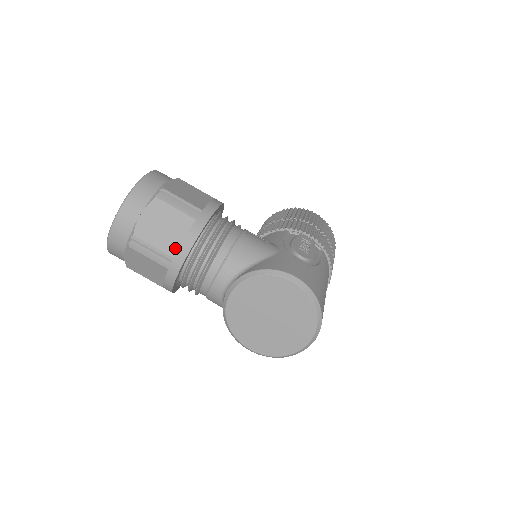
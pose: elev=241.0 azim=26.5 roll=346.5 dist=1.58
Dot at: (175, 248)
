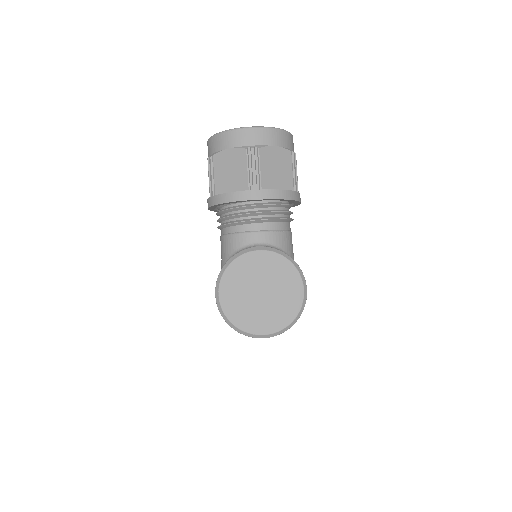
Dot at: (268, 186)
